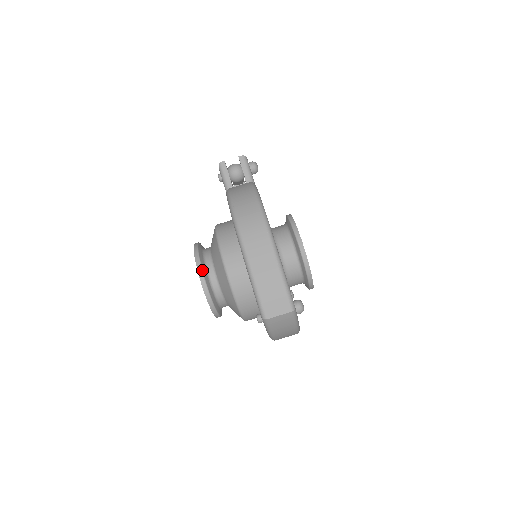
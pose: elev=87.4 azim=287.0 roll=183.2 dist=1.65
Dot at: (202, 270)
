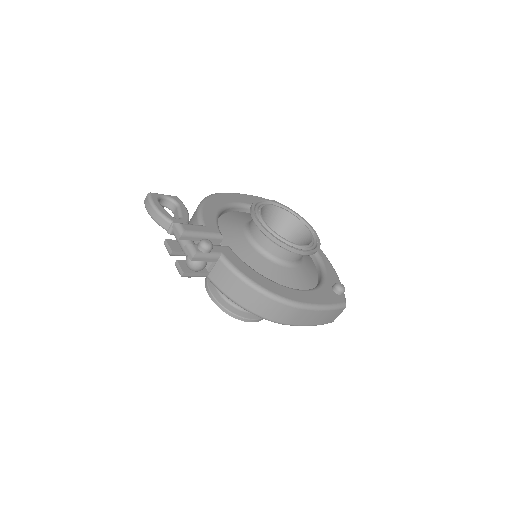
Dot at: (248, 319)
